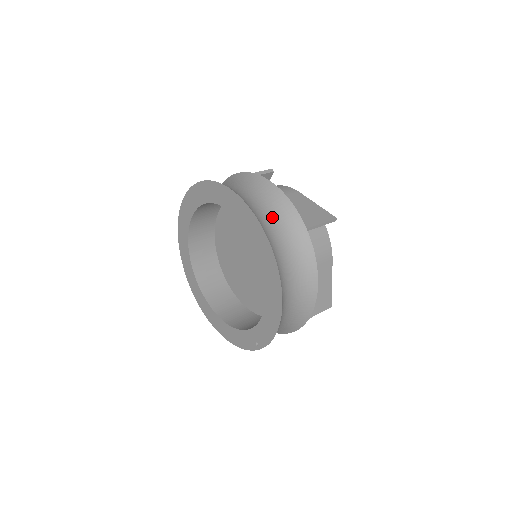
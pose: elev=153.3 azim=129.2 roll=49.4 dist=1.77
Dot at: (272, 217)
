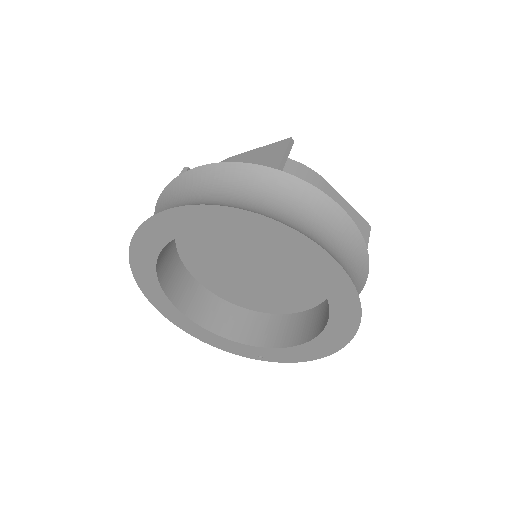
Dot at: (350, 268)
